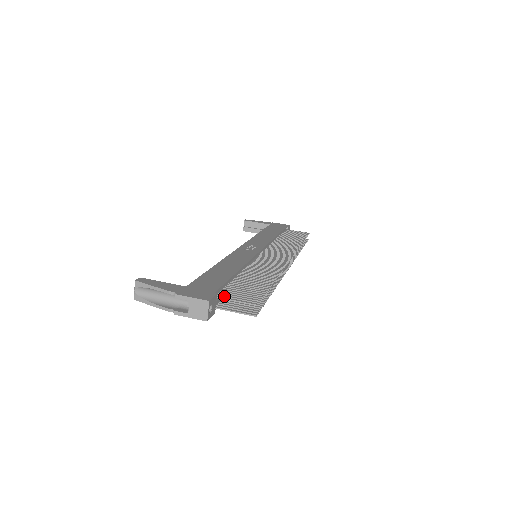
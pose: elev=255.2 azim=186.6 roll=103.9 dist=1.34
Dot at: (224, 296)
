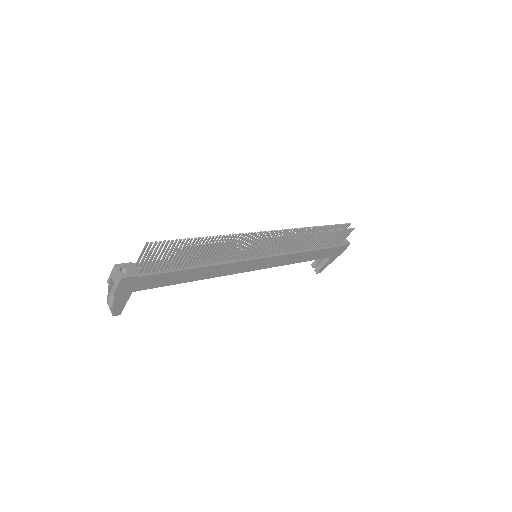
Dot at: (141, 261)
